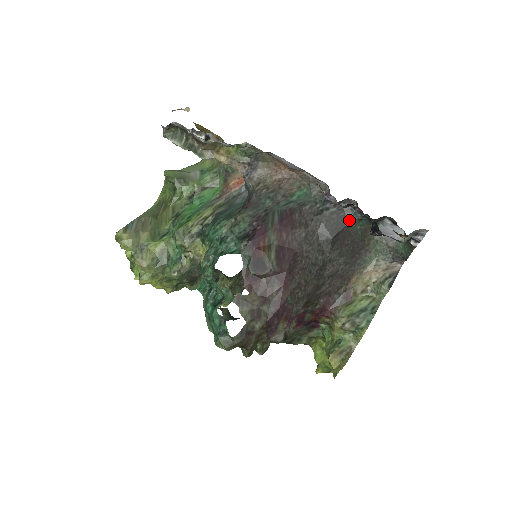
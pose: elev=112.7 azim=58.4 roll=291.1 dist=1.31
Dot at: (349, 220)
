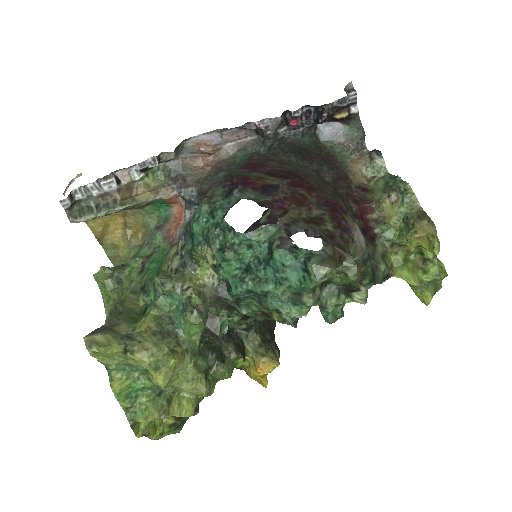
Dot at: (296, 142)
